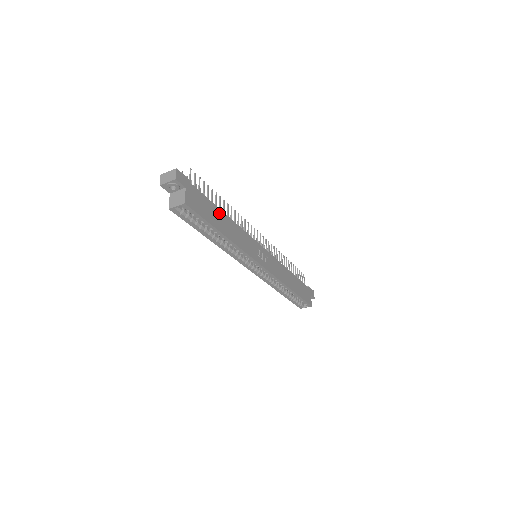
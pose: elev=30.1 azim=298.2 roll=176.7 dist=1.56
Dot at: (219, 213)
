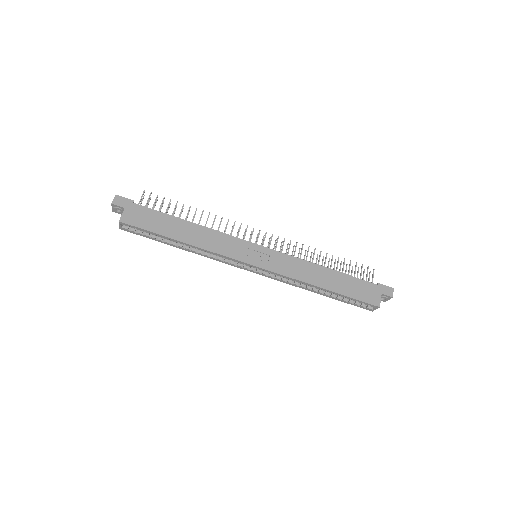
Dot at: (177, 222)
